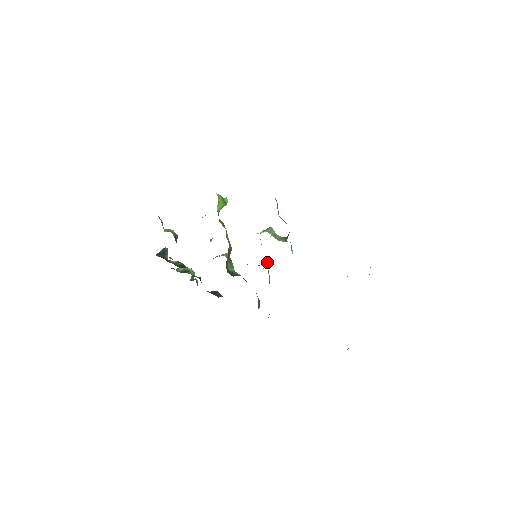
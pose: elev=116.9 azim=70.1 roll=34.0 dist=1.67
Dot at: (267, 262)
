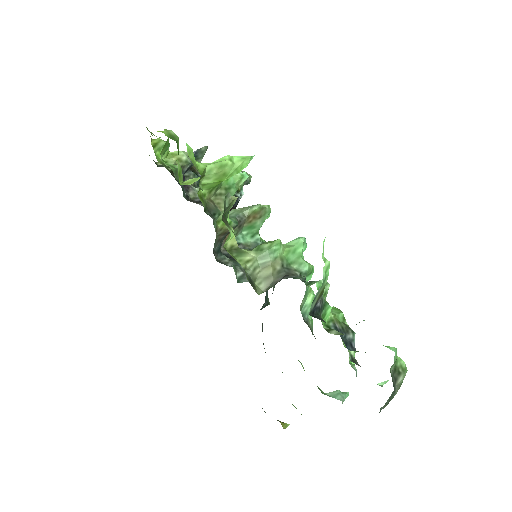
Dot at: occluded
